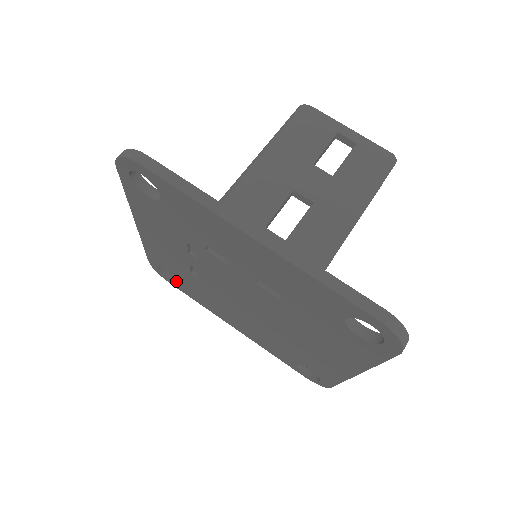
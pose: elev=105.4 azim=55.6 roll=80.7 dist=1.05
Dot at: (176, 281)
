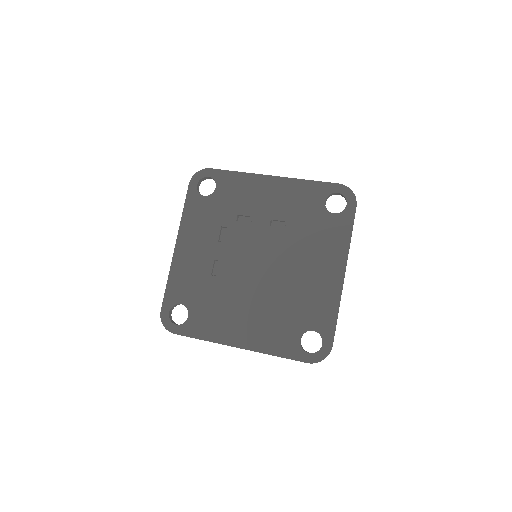
Dot at: (183, 323)
